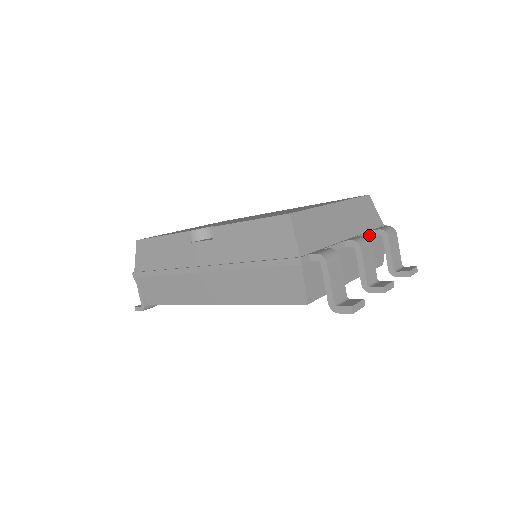
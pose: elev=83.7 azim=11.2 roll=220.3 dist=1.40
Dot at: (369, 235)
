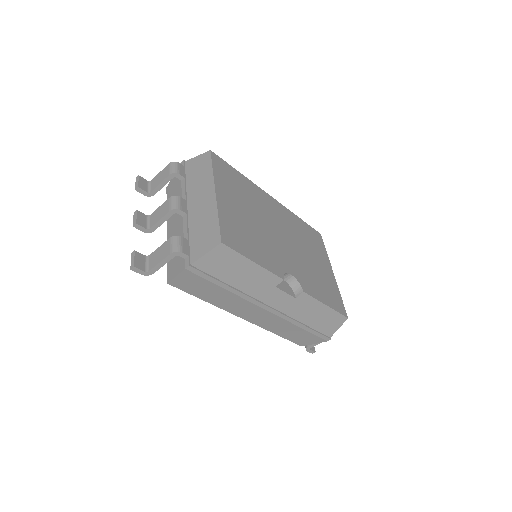
Dot at: occluded
